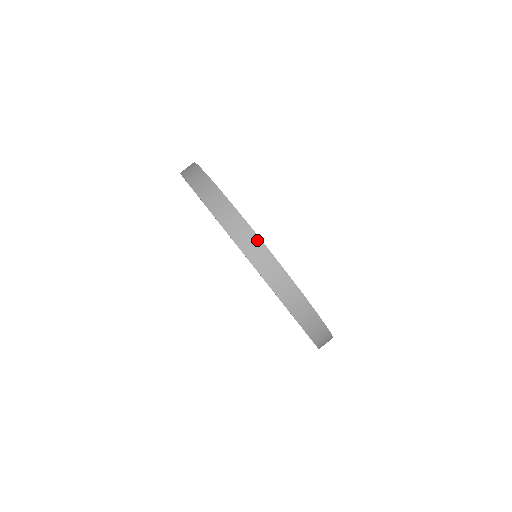
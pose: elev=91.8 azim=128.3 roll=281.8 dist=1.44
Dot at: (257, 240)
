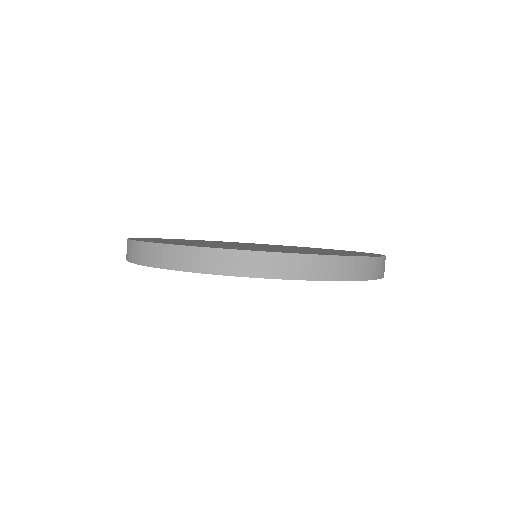
Dot at: (220, 252)
